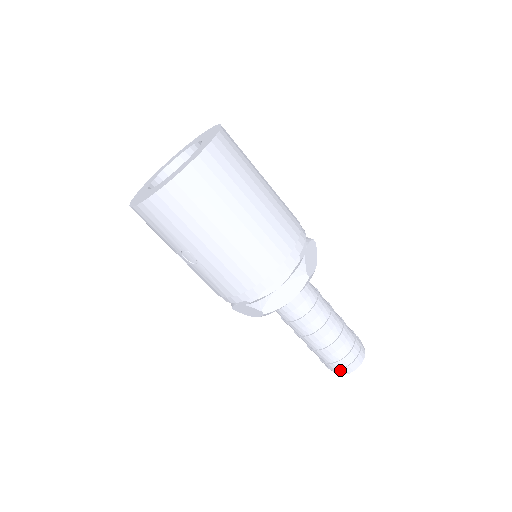
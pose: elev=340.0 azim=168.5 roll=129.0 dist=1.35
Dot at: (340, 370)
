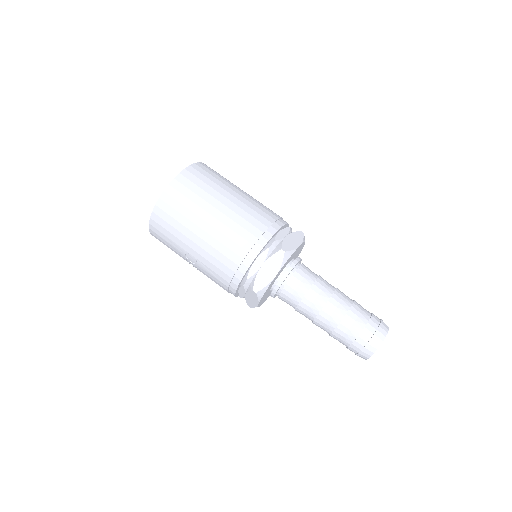
Dot at: (362, 351)
